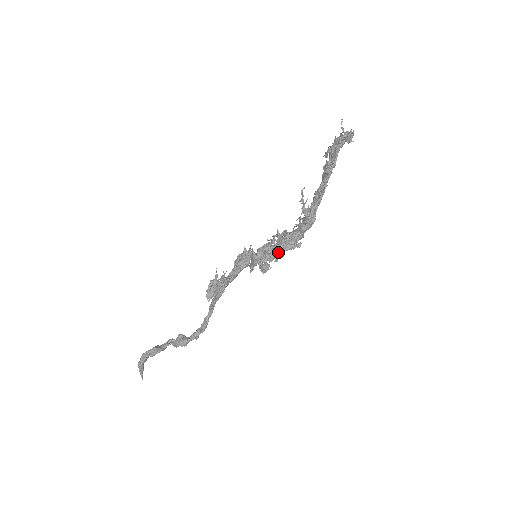
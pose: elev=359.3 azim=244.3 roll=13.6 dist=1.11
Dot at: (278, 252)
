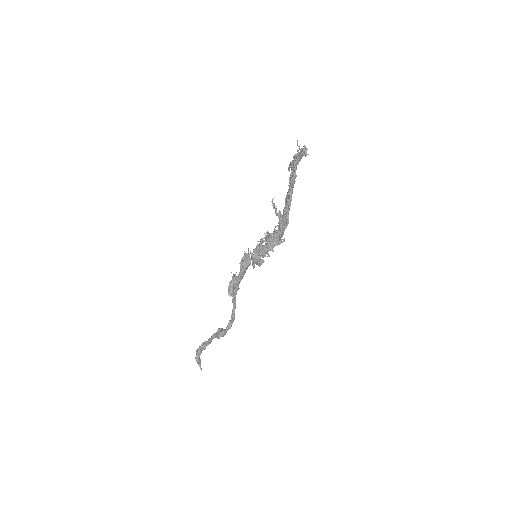
Dot at: (268, 249)
